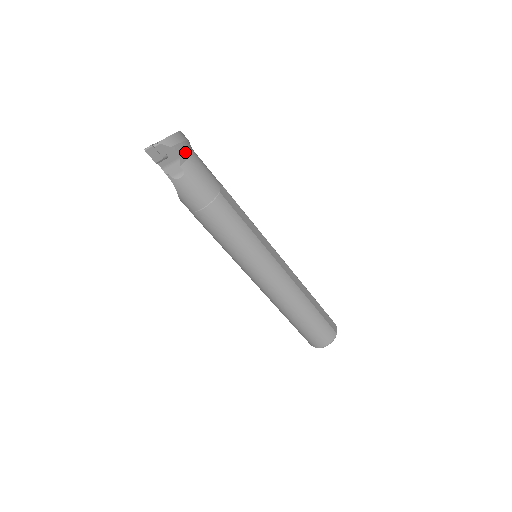
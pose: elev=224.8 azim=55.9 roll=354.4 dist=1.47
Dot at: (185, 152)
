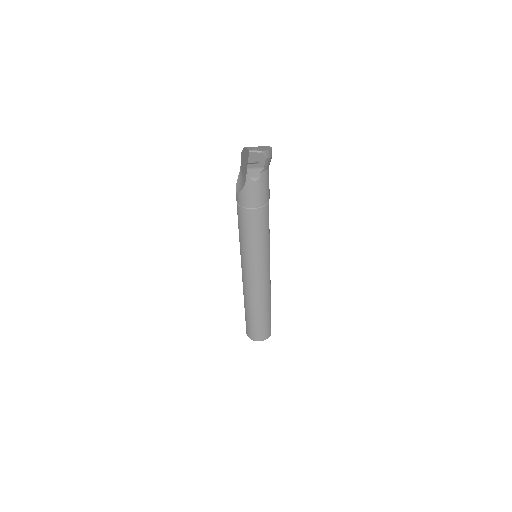
Dot at: (268, 164)
